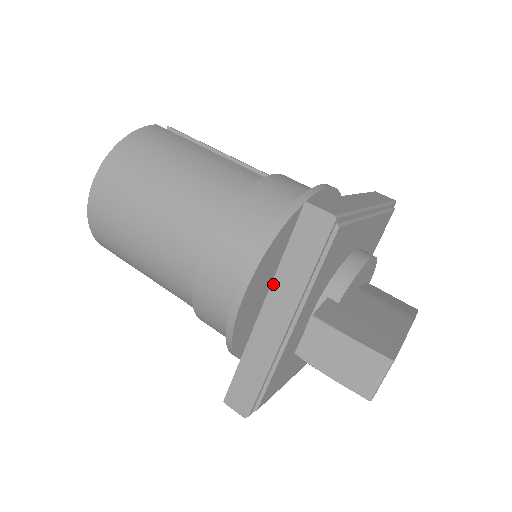
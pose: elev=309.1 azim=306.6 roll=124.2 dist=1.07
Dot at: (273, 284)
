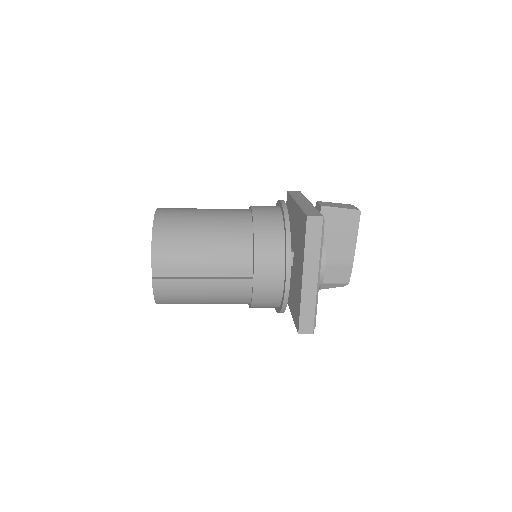
Dot at: (294, 198)
